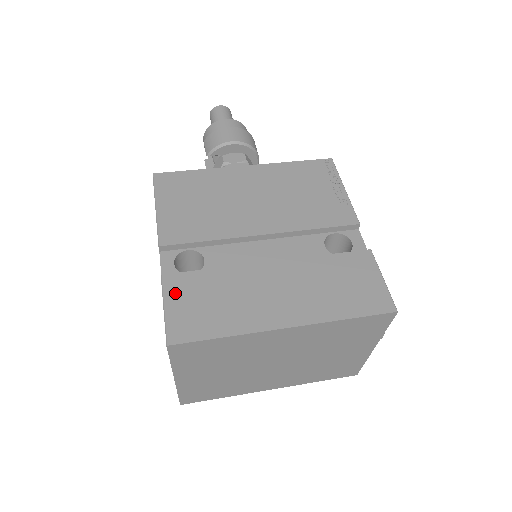
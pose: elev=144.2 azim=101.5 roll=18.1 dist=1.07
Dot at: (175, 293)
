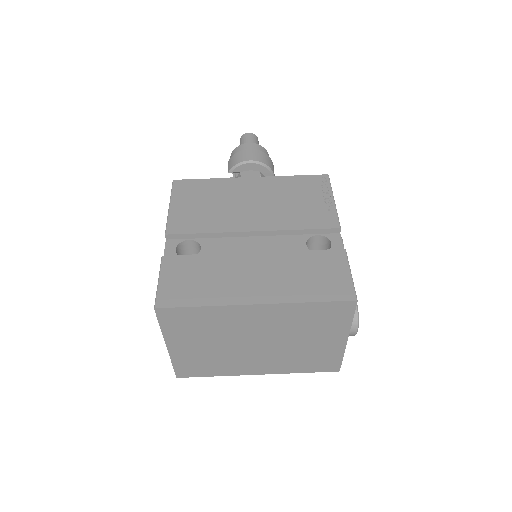
Dot at: (170, 270)
